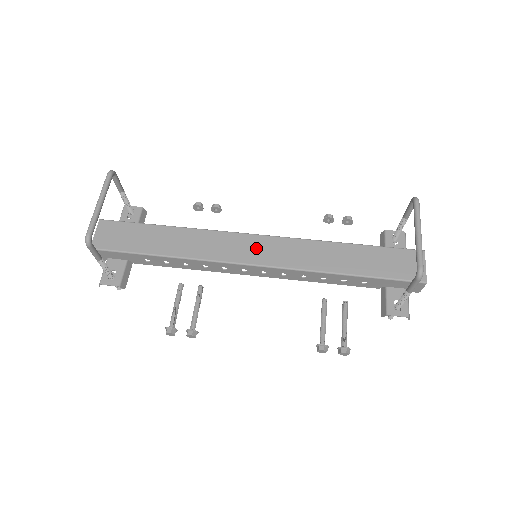
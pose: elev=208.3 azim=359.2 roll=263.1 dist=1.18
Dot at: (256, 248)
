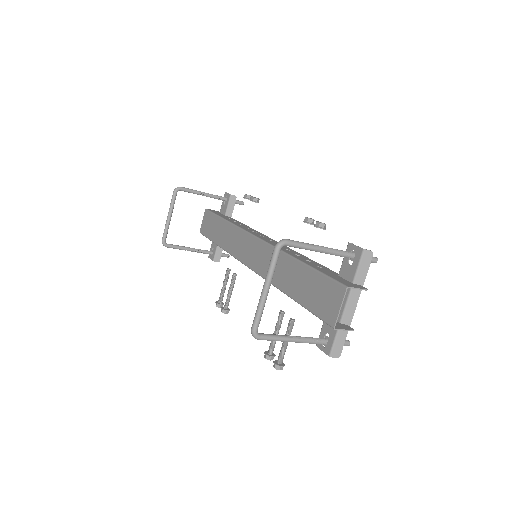
Dot at: (251, 250)
